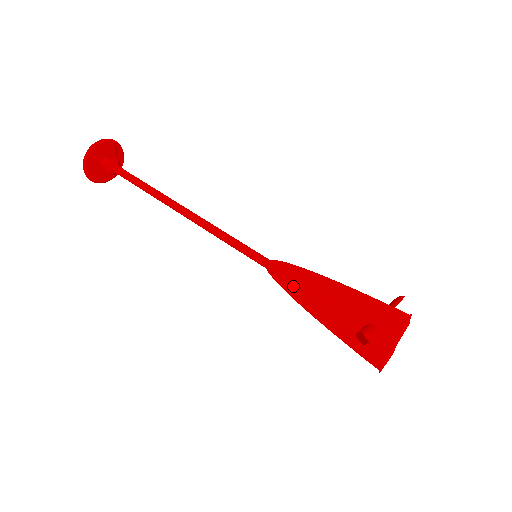
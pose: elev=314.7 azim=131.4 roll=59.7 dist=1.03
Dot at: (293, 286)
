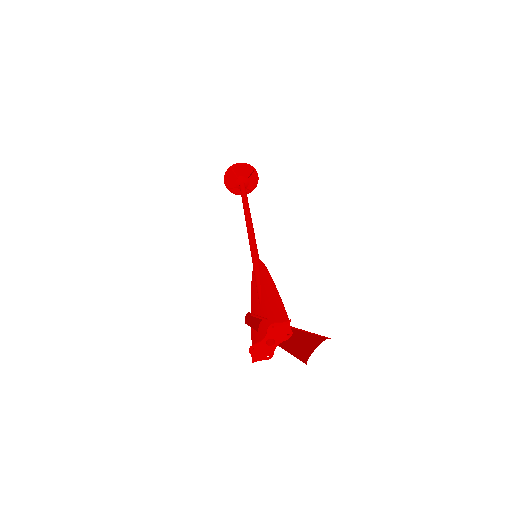
Dot at: (255, 281)
